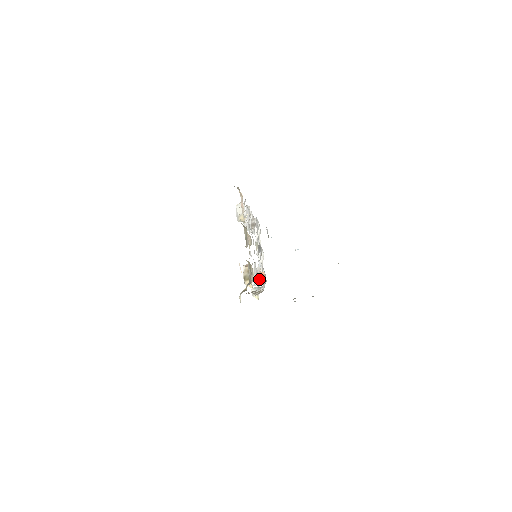
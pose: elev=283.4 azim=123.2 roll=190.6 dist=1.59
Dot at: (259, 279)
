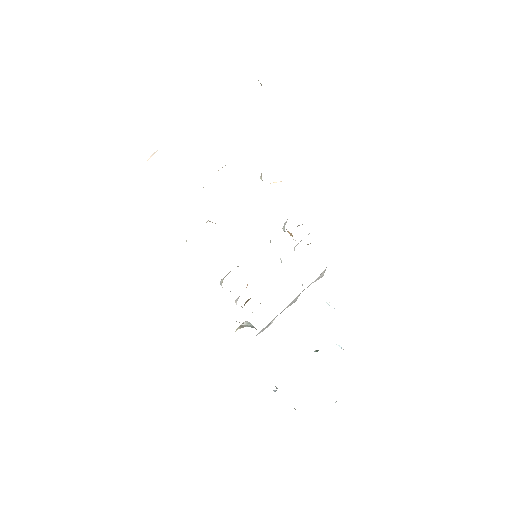
Dot at: occluded
